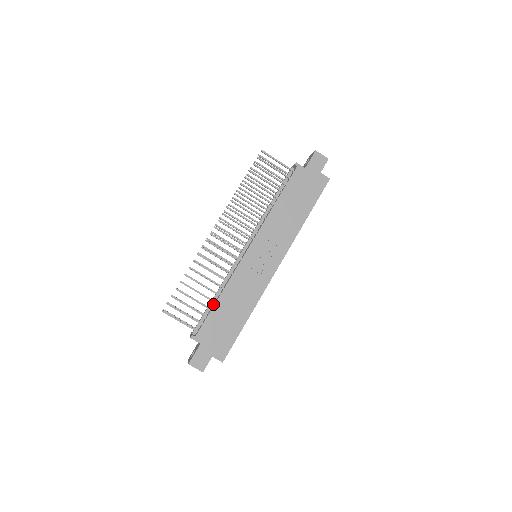
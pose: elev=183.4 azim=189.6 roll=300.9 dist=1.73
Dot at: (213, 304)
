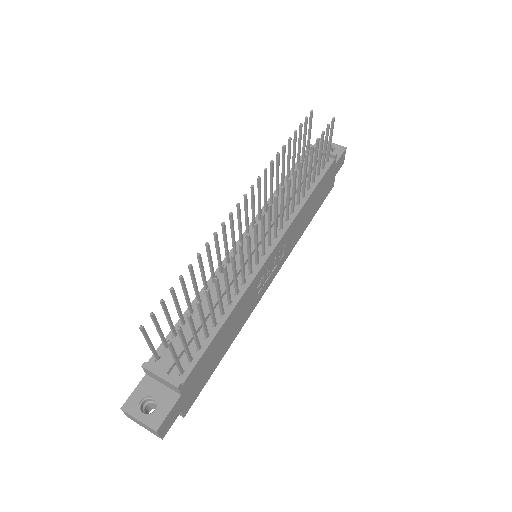
Dot at: occluded
